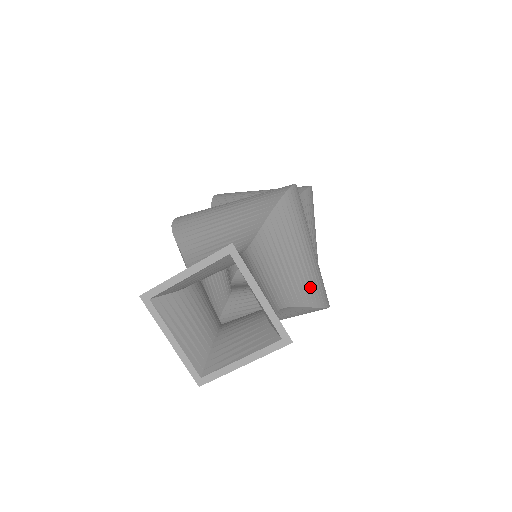
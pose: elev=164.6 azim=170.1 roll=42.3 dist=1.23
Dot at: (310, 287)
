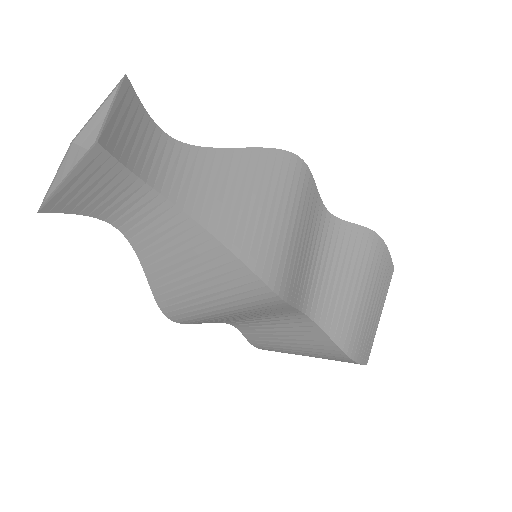
Dot at: occluded
